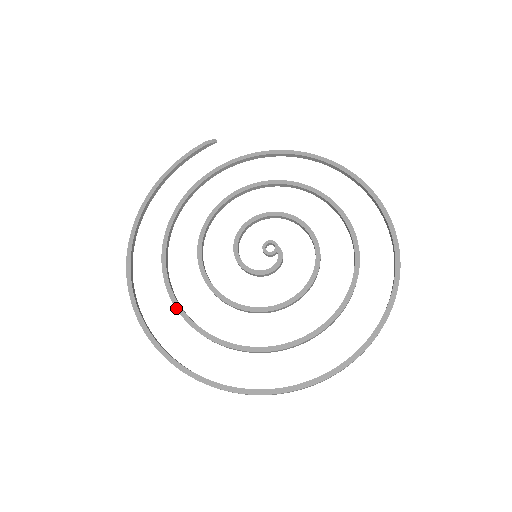
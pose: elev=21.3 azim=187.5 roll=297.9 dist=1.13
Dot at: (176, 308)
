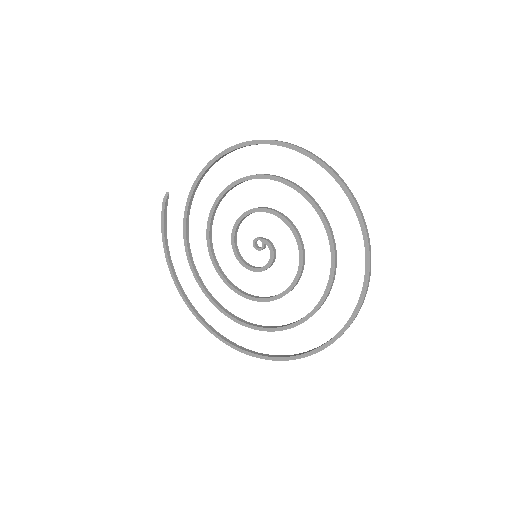
Dot at: occluded
